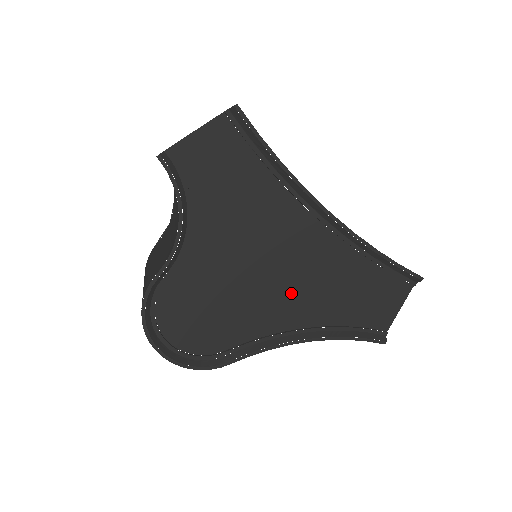
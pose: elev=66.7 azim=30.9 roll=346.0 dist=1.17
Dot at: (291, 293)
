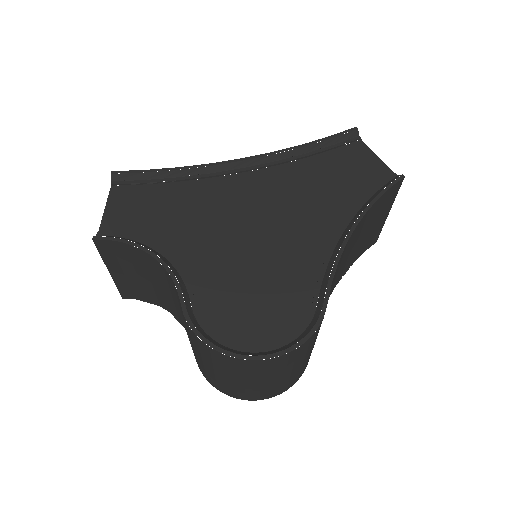
Dot at: (295, 222)
